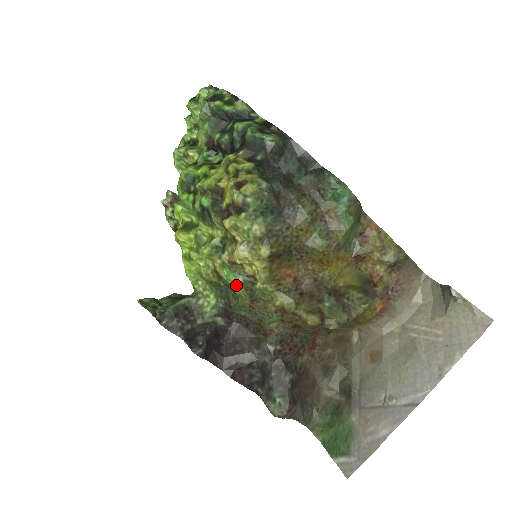
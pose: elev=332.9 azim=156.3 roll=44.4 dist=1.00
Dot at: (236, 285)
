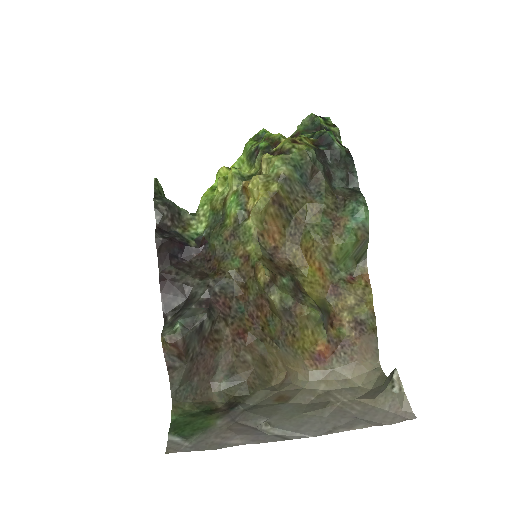
Dot at: (231, 212)
